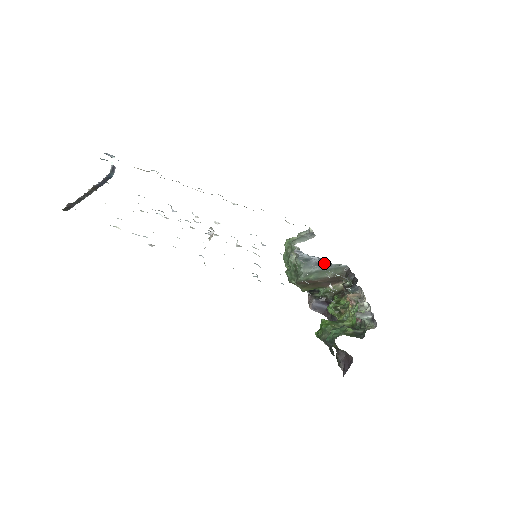
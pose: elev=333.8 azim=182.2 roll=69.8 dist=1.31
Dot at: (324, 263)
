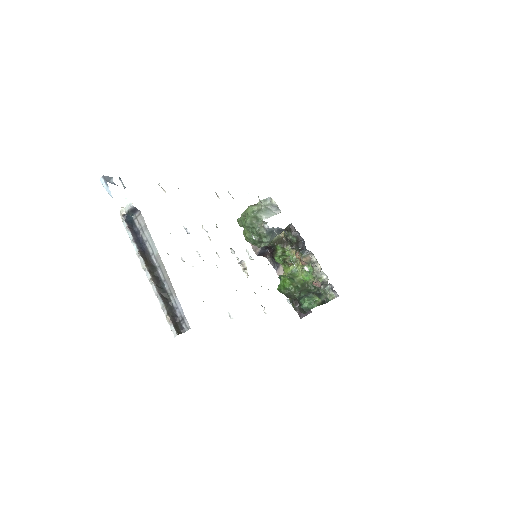
Dot at: (282, 230)
